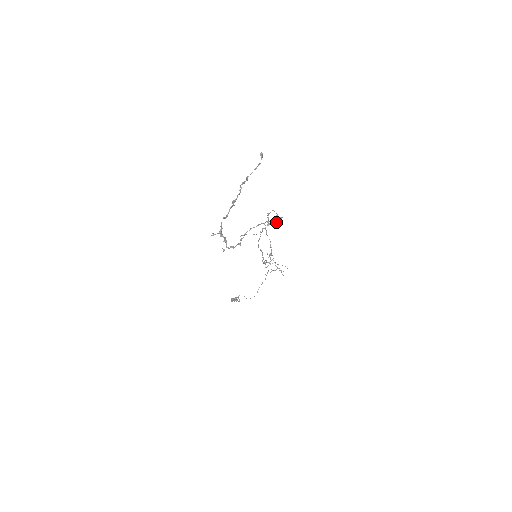
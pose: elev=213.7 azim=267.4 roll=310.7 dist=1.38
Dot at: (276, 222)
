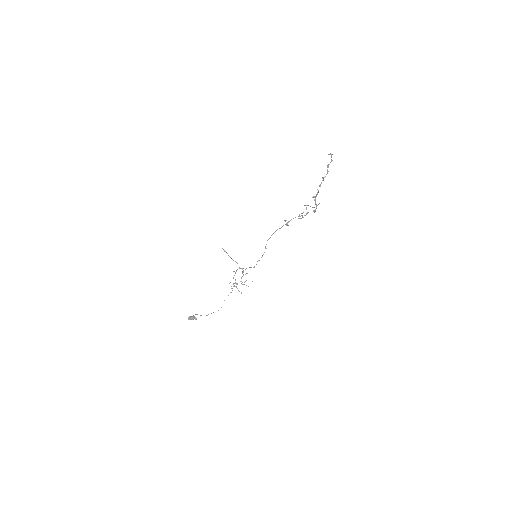
Dot at: (304, 215)
